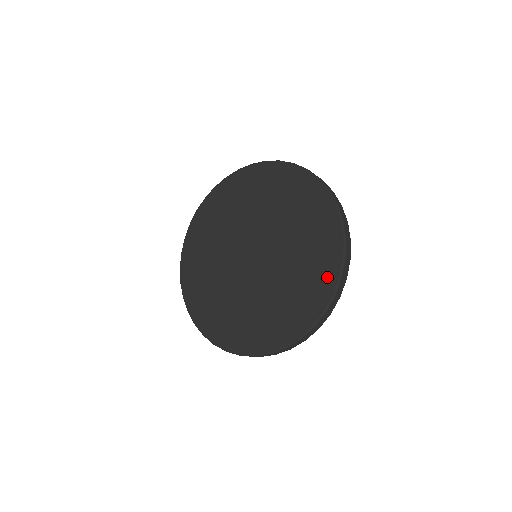
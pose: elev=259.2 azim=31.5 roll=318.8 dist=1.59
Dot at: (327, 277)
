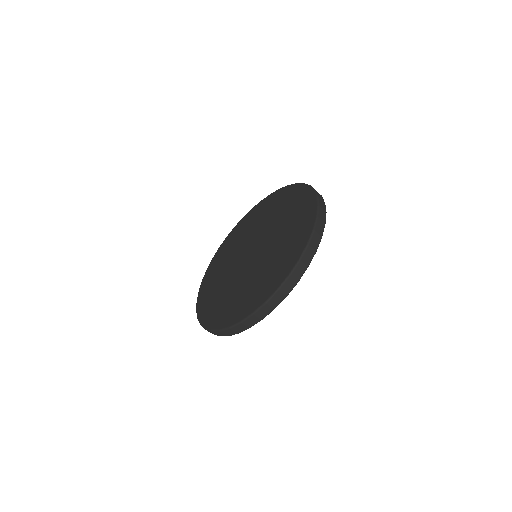
Dot at: (281, 274)
